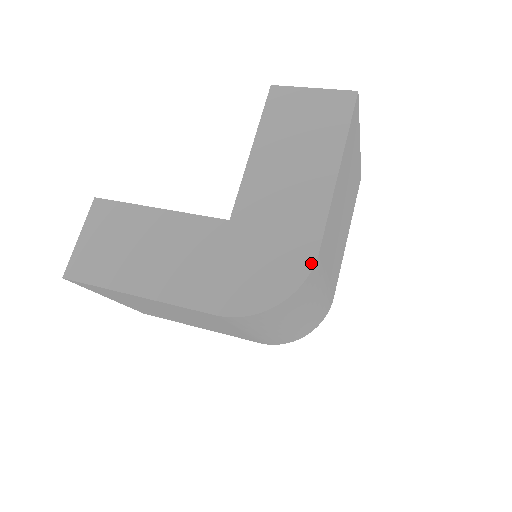
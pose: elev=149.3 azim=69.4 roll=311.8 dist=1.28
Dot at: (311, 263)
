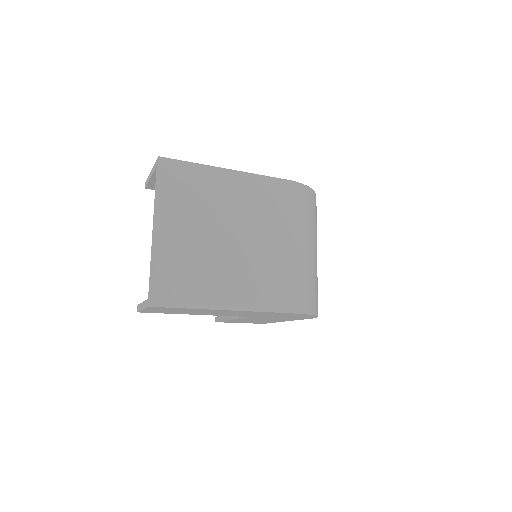
Dot at: occluded
